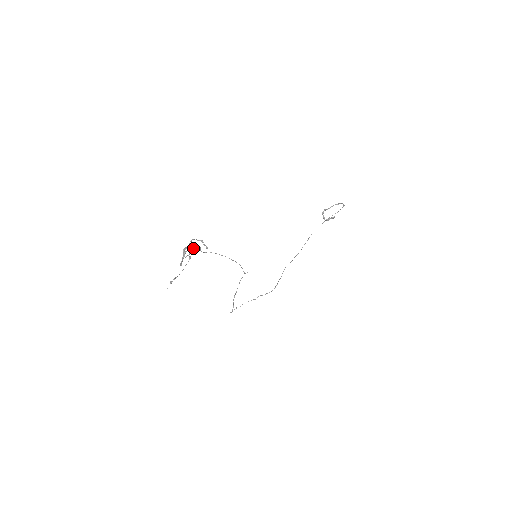
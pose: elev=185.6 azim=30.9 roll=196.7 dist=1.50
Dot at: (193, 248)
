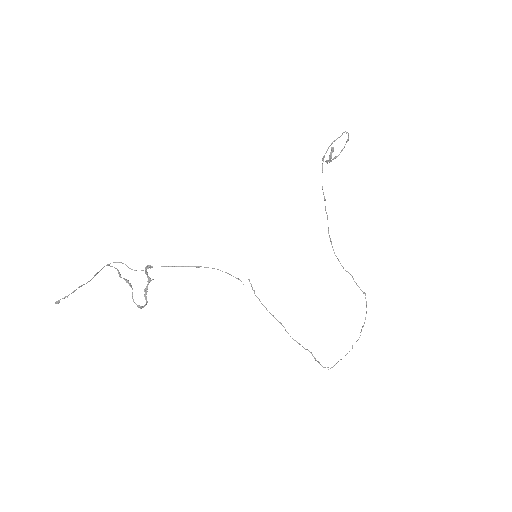
Dot at: (106, 265)
